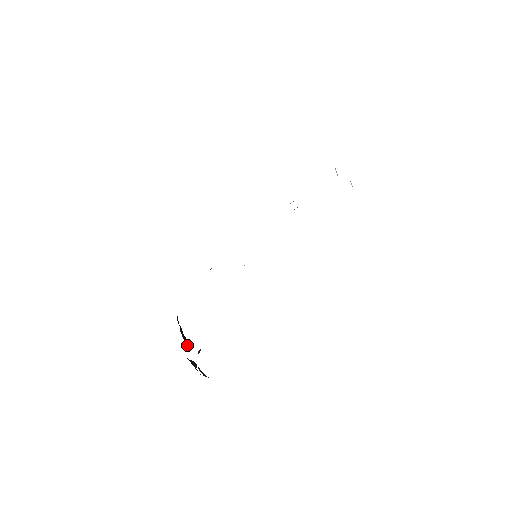
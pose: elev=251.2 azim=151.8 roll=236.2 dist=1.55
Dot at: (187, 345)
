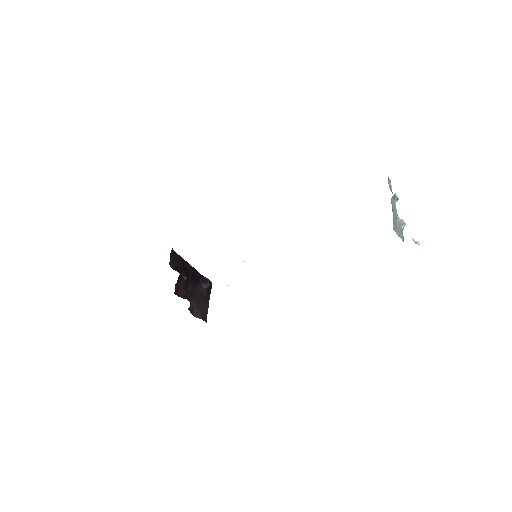
Dot at: (184, 297)
